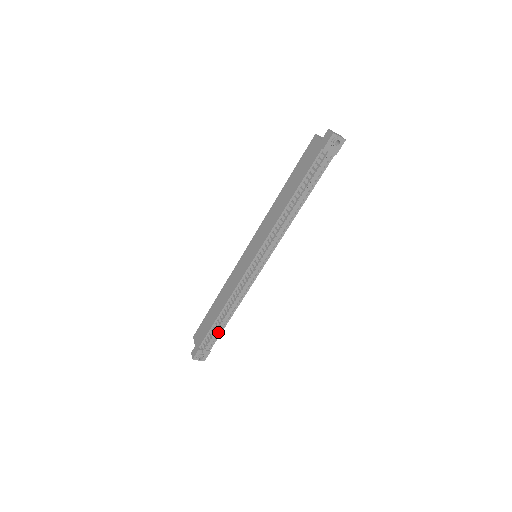
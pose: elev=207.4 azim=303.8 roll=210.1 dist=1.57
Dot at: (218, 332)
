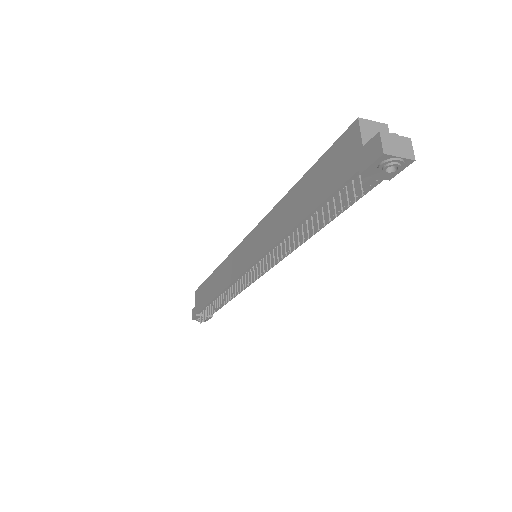
Dot at: occluded
